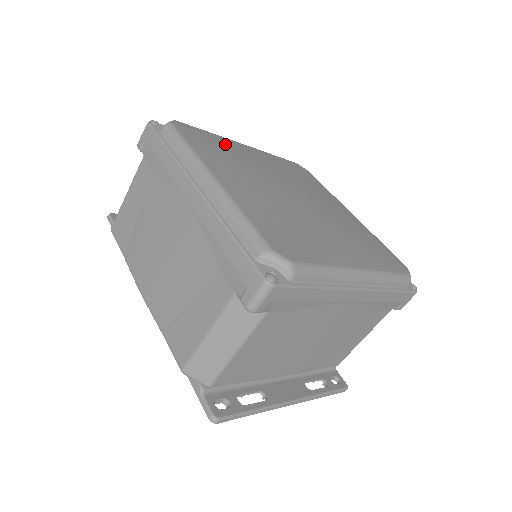
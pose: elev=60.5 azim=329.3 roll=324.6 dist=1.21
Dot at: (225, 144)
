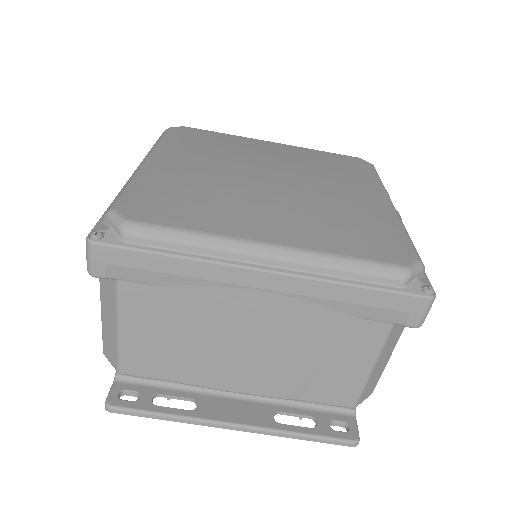
Dot at: (228, 140)
